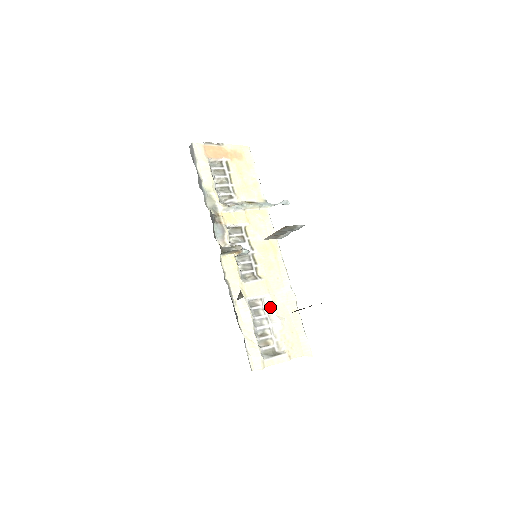
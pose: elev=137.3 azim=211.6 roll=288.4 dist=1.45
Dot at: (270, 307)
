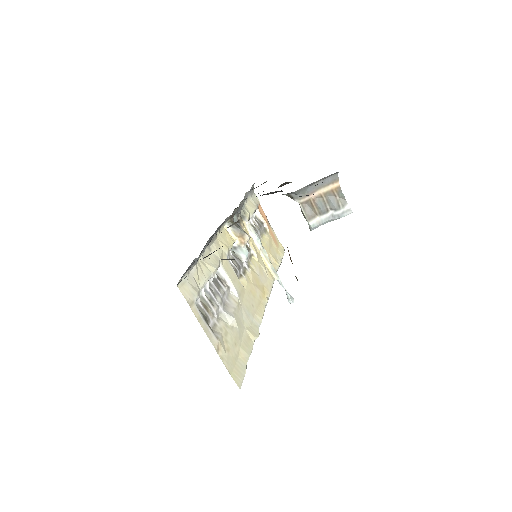
Dot at: (232, 302)
